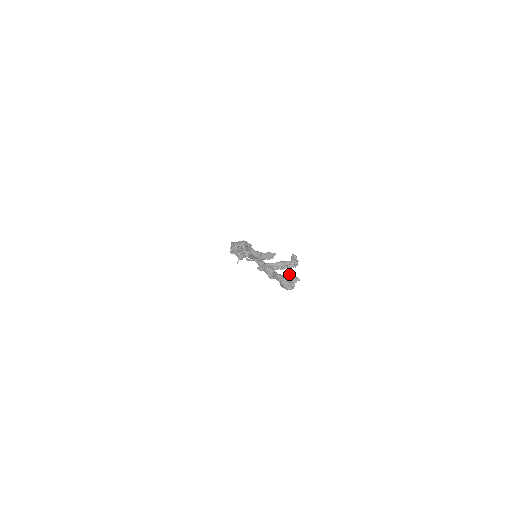
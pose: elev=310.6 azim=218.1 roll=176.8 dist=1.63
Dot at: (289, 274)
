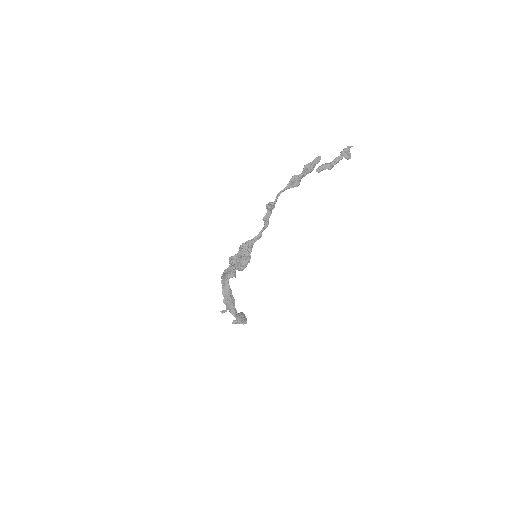
Dot at: (343, 149)
